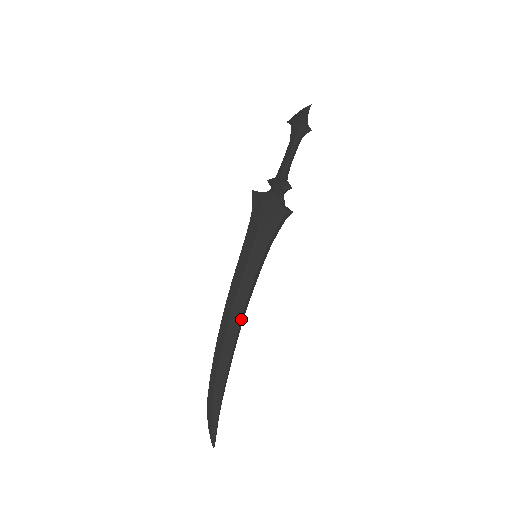
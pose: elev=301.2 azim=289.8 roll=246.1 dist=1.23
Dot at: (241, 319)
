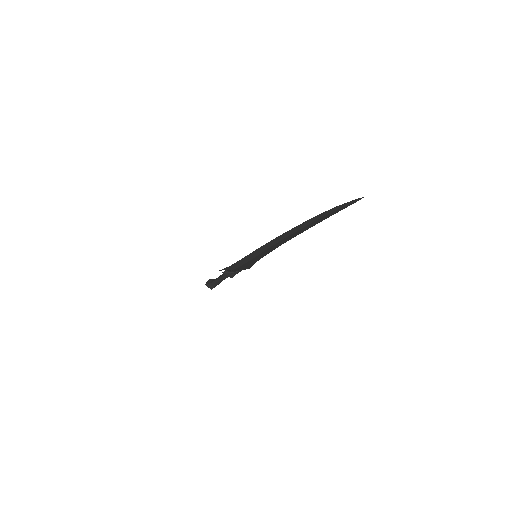
Dot at: occluded
